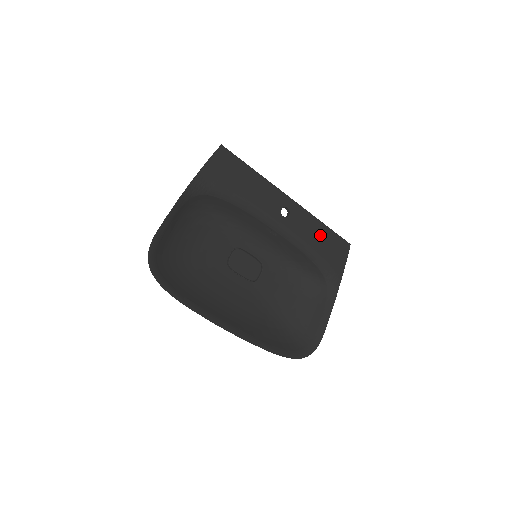
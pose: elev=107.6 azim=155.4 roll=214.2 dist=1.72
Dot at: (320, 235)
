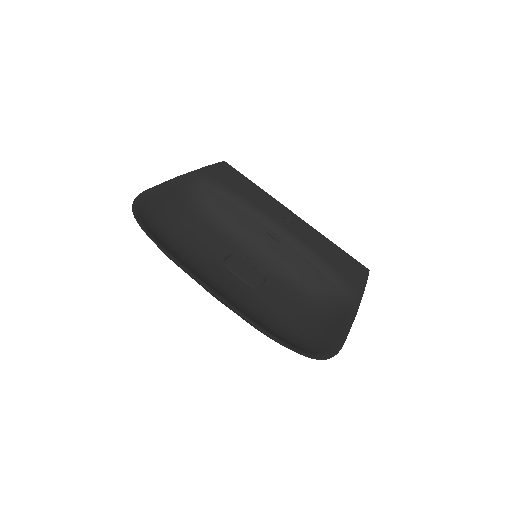
Dot at: (330, 250)
